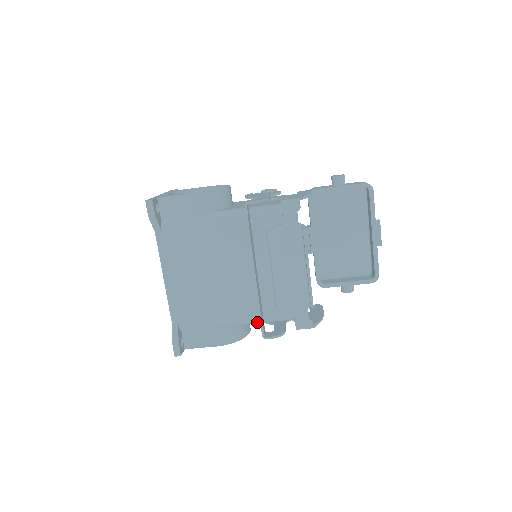
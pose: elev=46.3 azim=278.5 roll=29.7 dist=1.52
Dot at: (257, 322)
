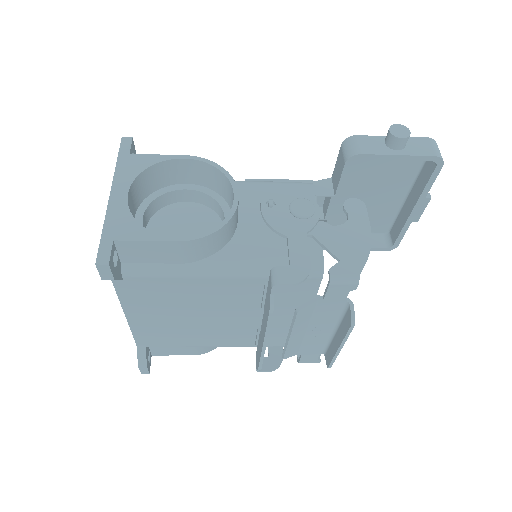
Dot at: (250, 346)
